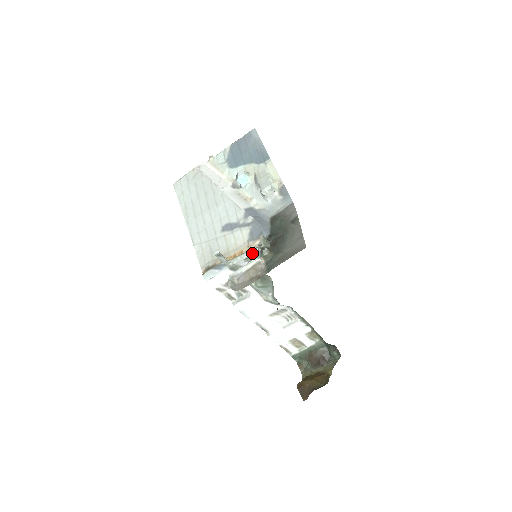
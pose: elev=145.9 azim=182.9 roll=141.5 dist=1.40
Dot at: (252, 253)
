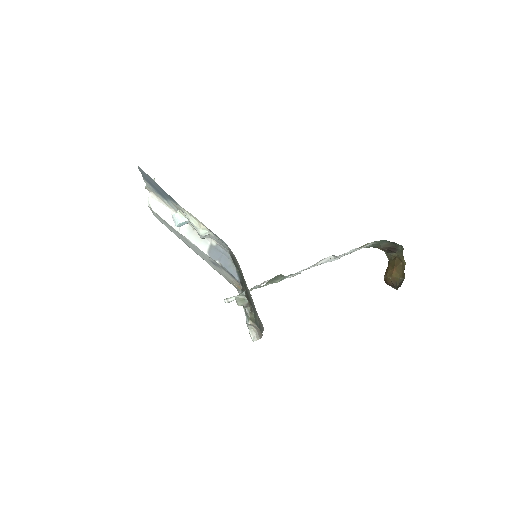
Dot at: occluded
